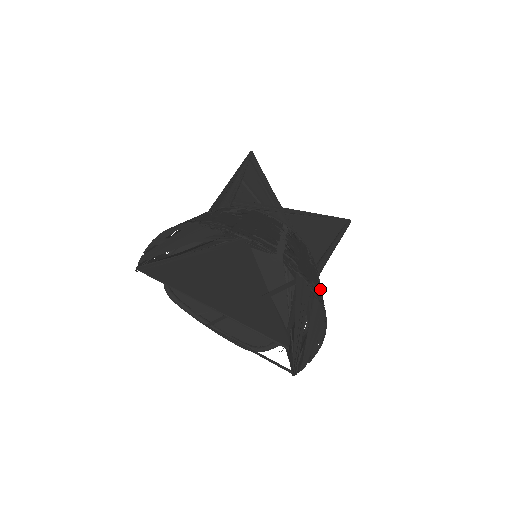
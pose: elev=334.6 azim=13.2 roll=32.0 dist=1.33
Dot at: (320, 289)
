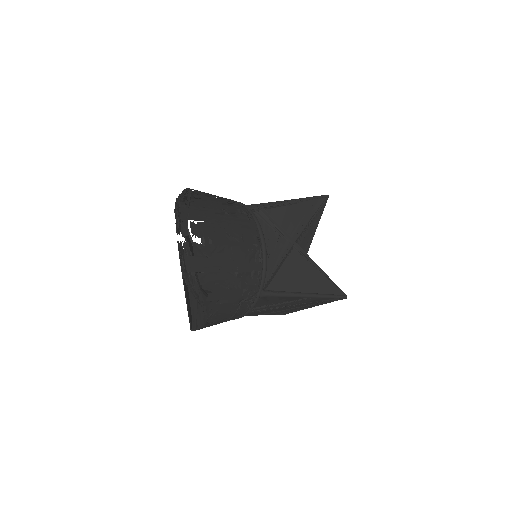
Dot at: (220, 290)
